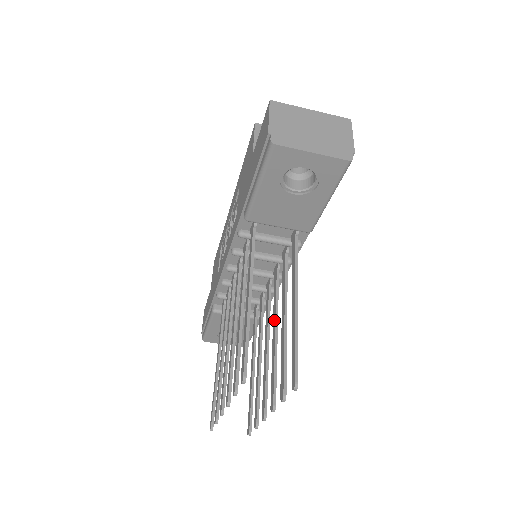
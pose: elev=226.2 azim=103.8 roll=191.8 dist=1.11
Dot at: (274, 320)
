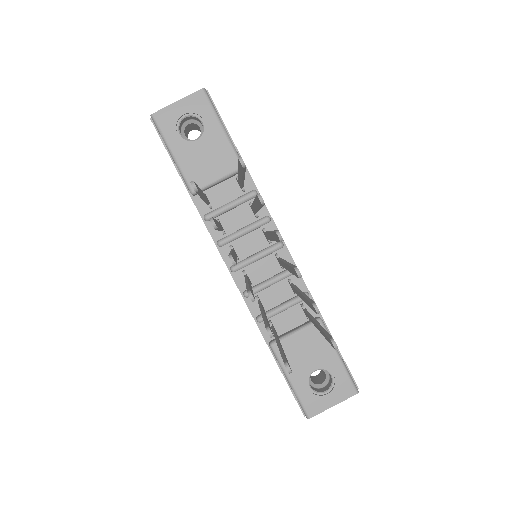
Dot at: (269, 236)
